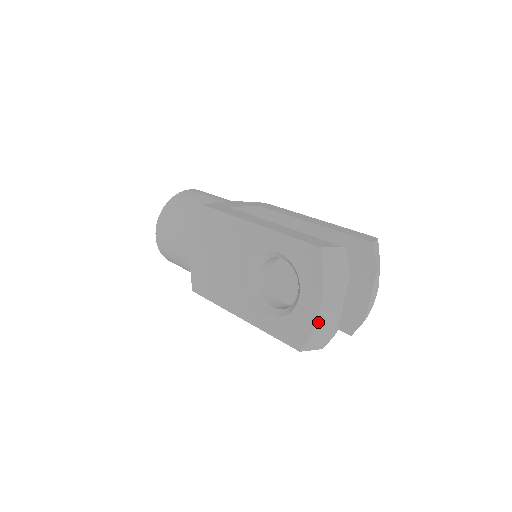
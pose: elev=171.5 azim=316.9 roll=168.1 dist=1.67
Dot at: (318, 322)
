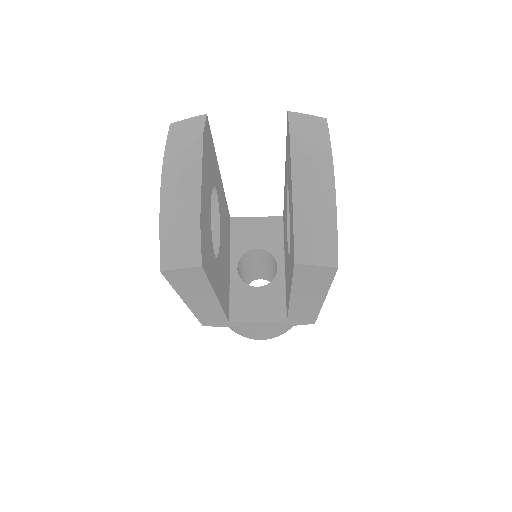
Dot at: (163, 208)
